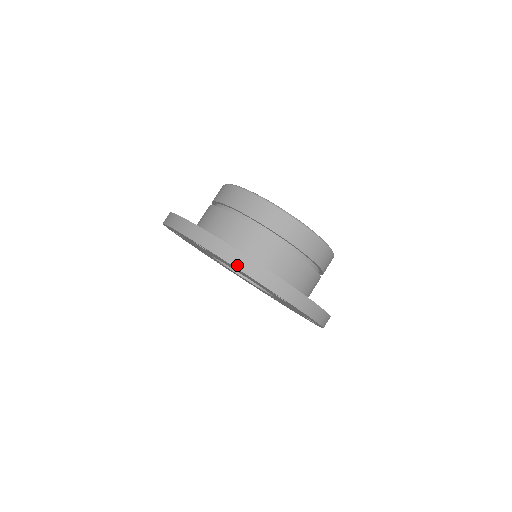
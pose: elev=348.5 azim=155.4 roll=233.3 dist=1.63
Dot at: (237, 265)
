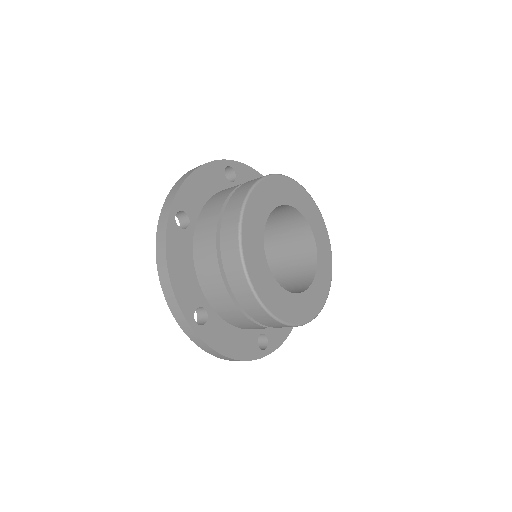
Dot at: (159, 270)
